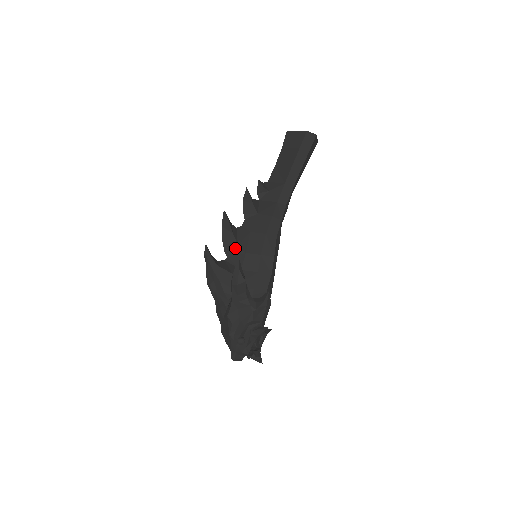
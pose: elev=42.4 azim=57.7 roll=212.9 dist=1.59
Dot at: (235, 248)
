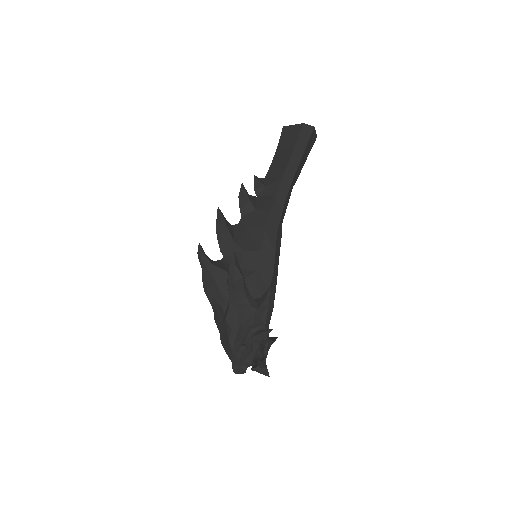
Dot at: (232, 246)
